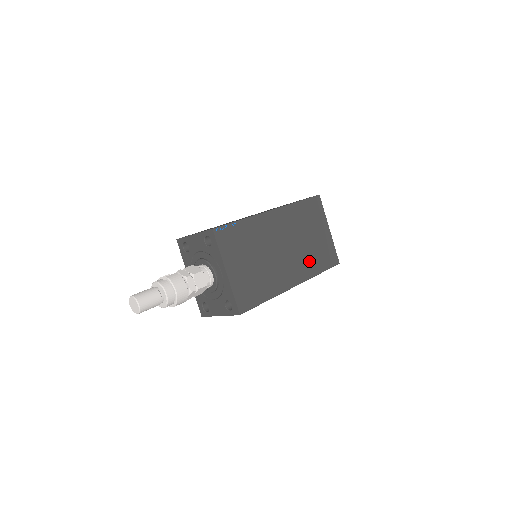
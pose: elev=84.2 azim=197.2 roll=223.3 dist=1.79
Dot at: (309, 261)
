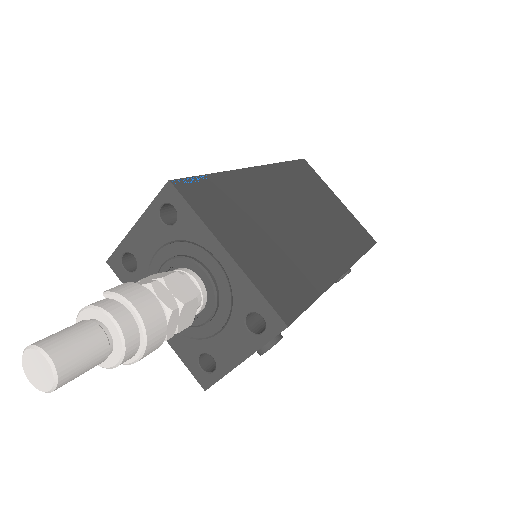
Dot at: (340, 238)
